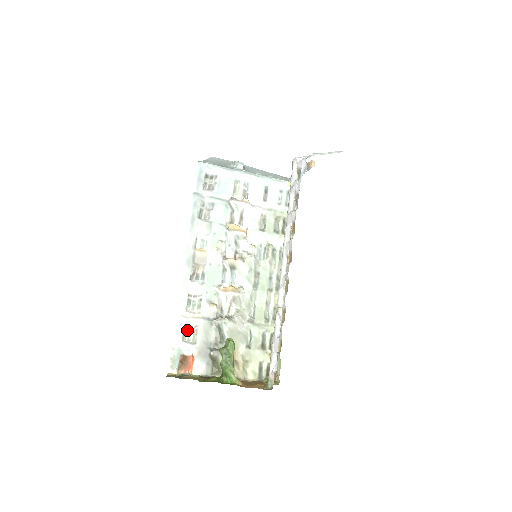
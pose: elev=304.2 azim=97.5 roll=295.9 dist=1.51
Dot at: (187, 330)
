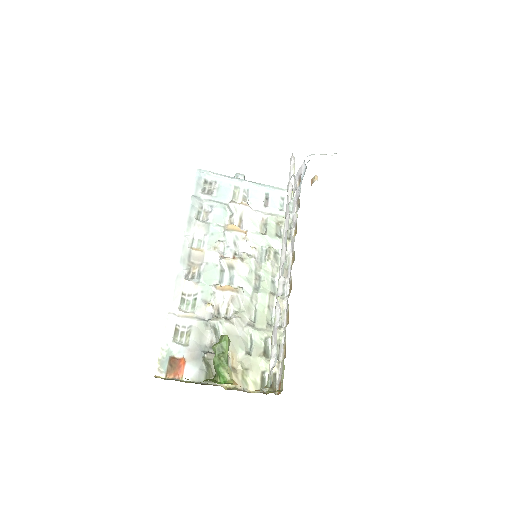
Dot at: (179, 330)
